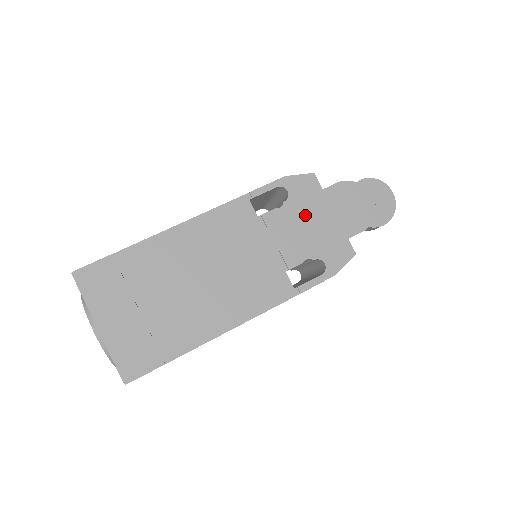
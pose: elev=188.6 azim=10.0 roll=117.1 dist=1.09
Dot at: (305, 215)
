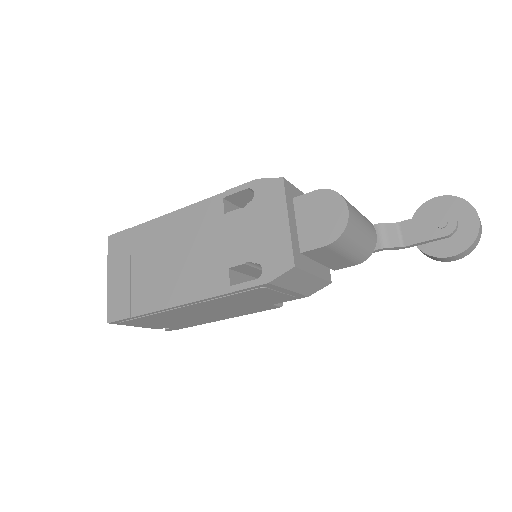
Dot at: (261, 218)
